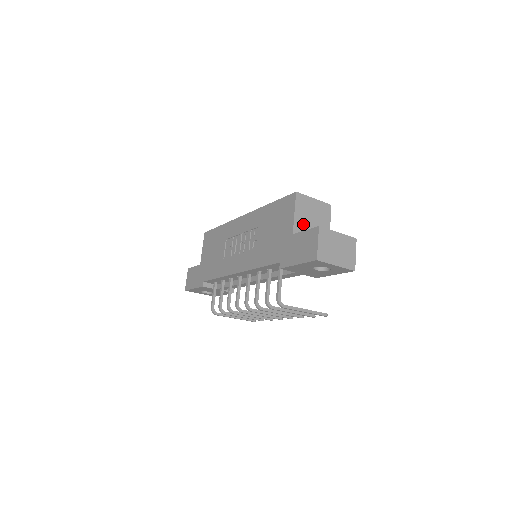
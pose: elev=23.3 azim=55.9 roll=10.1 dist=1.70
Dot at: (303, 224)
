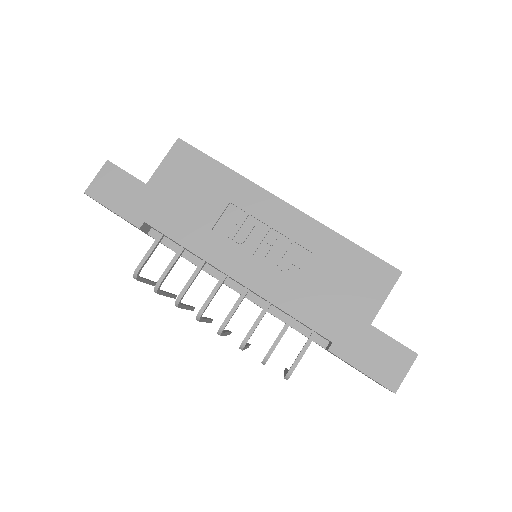
Dot at: occluded
